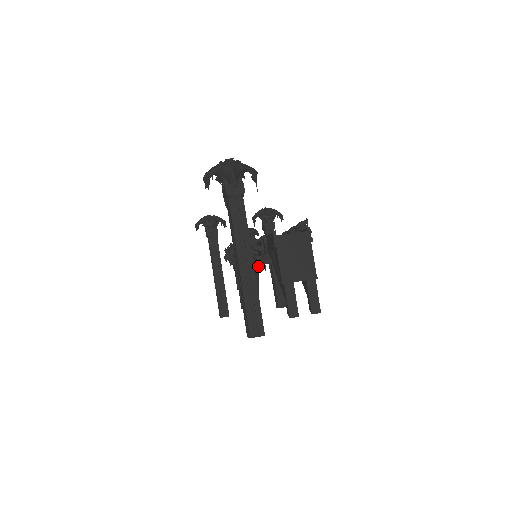
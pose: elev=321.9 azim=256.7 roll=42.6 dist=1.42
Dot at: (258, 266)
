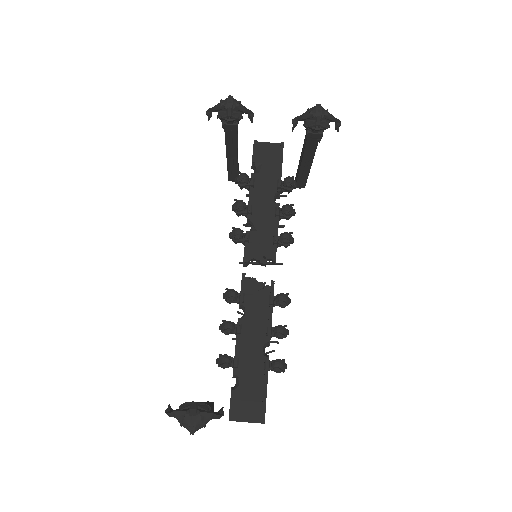
Dot at: occluded
